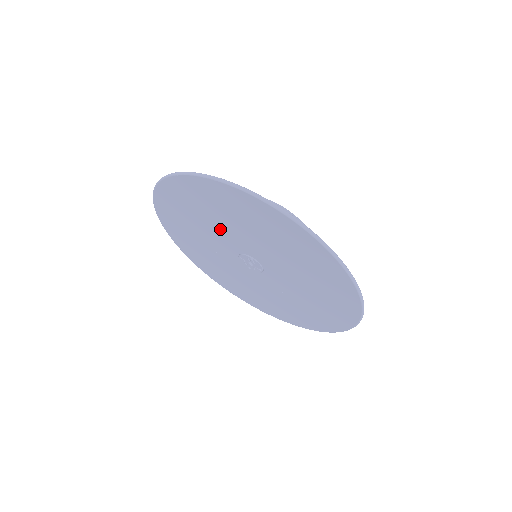
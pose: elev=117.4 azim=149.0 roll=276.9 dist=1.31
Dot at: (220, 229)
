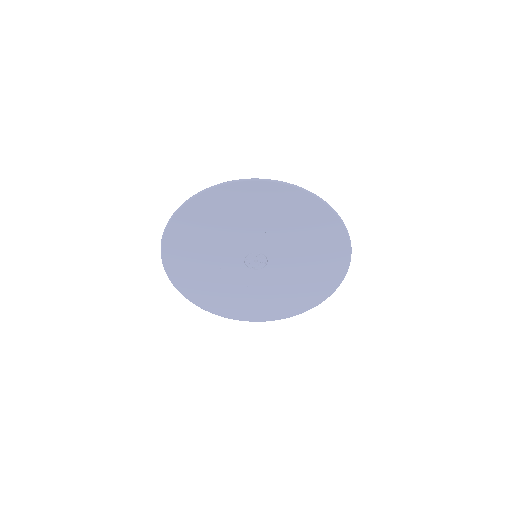
Dot at: (232, 235)
